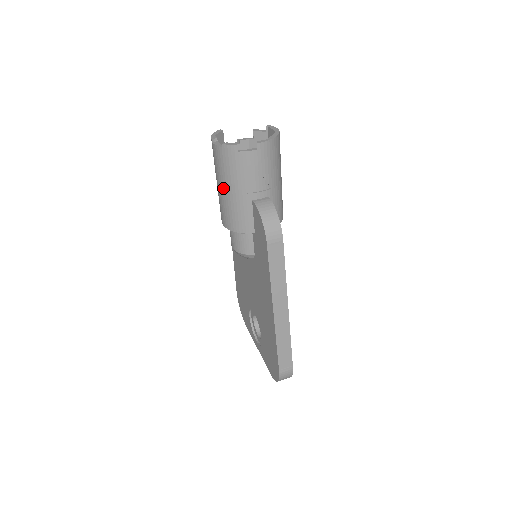
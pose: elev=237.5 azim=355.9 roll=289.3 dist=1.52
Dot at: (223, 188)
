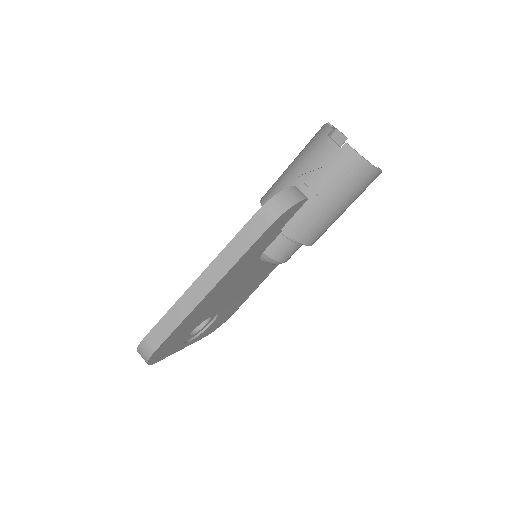
Dot at: (292, 162)
